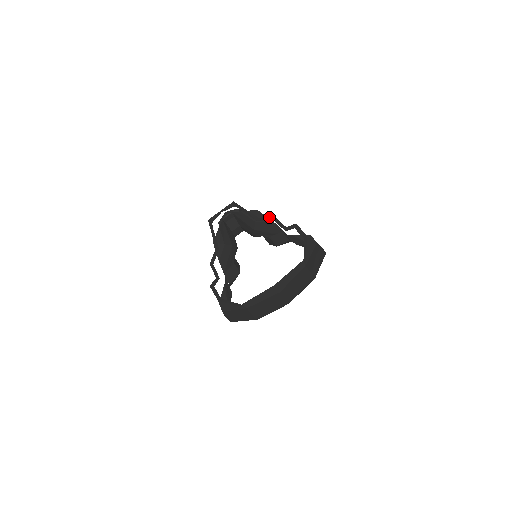
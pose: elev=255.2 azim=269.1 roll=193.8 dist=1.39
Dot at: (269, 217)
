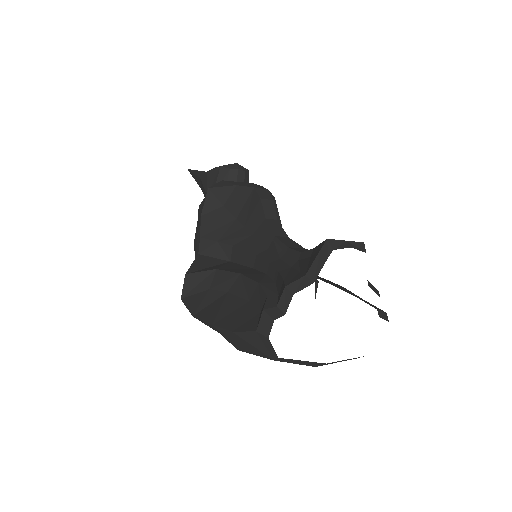
Dot at: occluded
